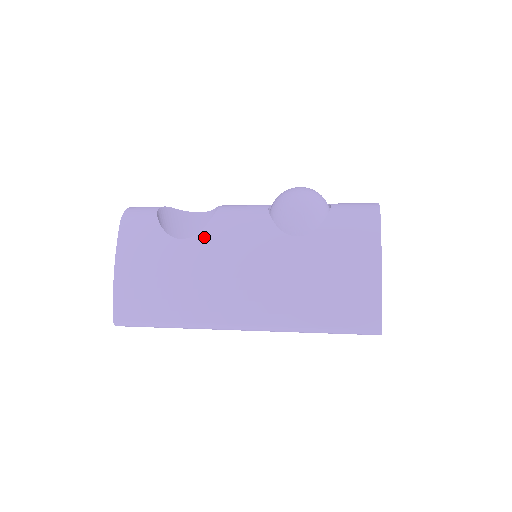
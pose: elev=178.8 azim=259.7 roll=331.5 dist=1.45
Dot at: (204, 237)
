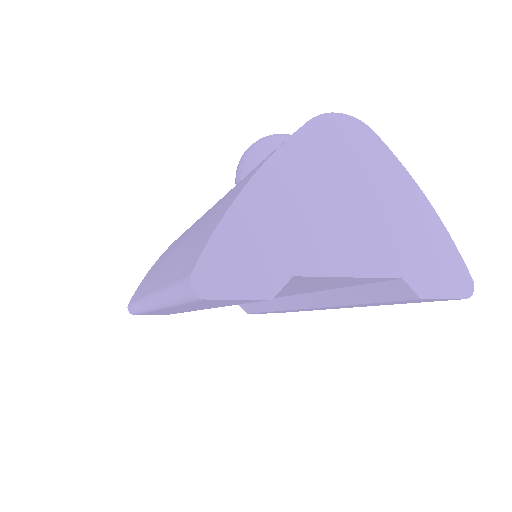
Dot at: occluded
